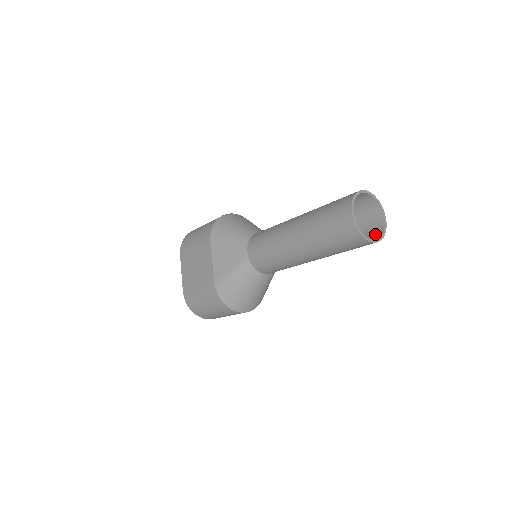
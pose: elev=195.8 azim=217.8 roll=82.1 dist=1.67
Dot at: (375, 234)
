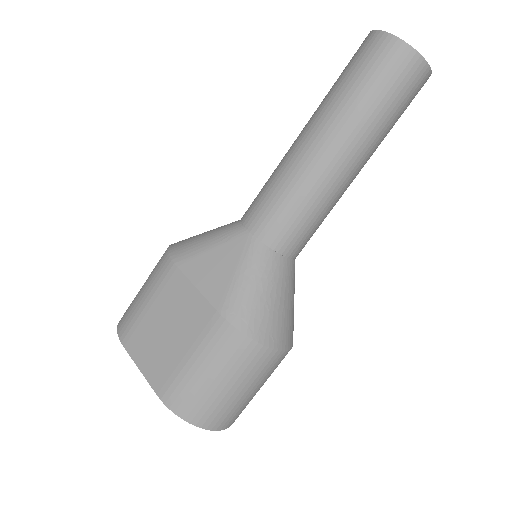
Dot at: occluded
